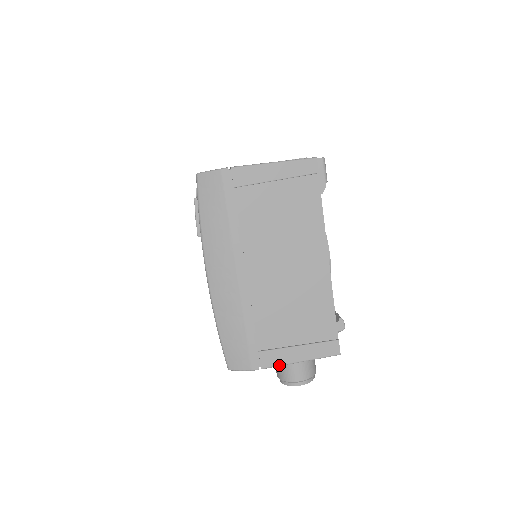
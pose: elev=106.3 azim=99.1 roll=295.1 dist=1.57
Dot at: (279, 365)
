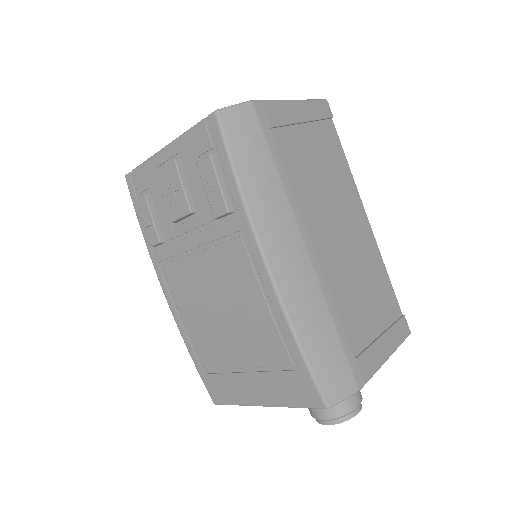
Dot at: (377, 370)
